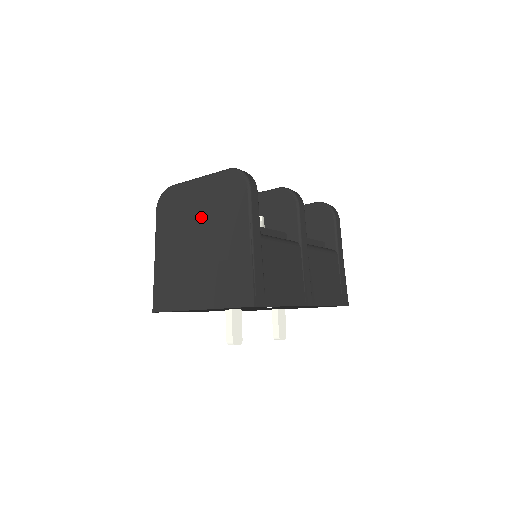
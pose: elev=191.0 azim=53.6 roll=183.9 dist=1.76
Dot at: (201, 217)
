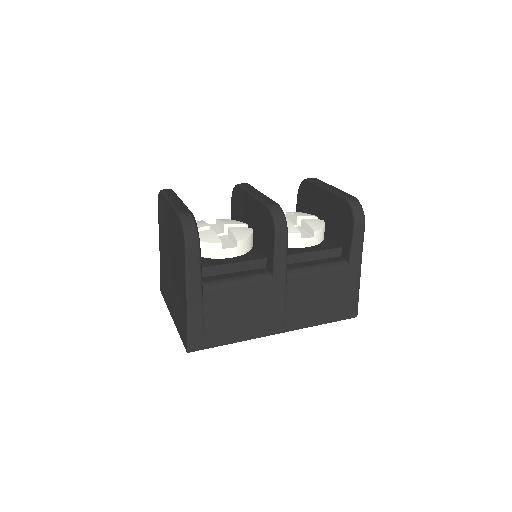
Dot at: (171, 242)
